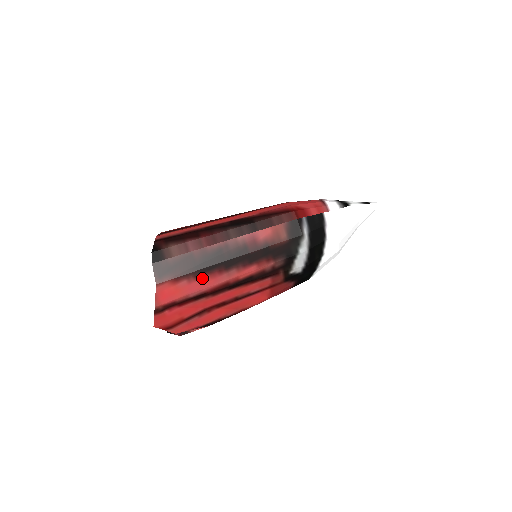
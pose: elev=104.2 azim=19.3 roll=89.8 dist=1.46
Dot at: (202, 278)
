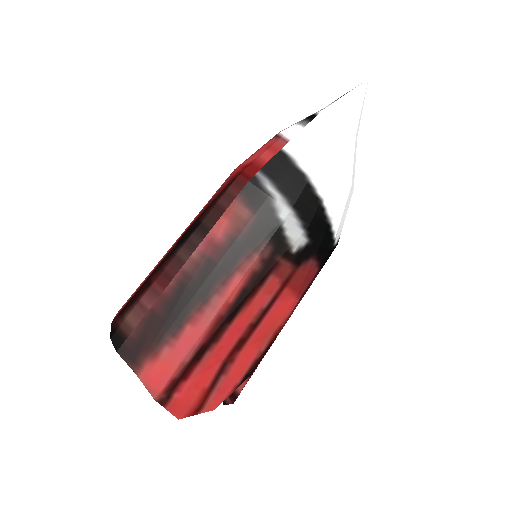
Dot at: (183, 332)
